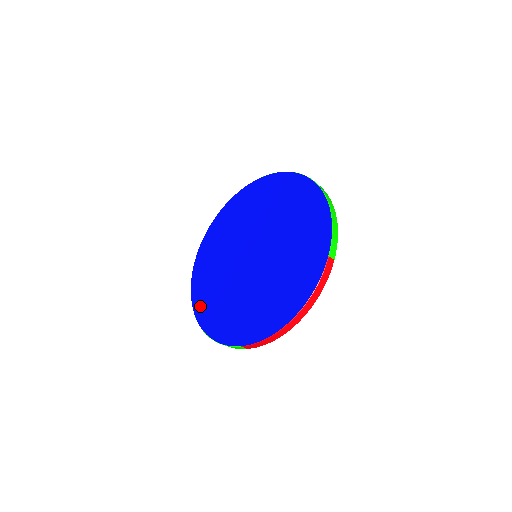
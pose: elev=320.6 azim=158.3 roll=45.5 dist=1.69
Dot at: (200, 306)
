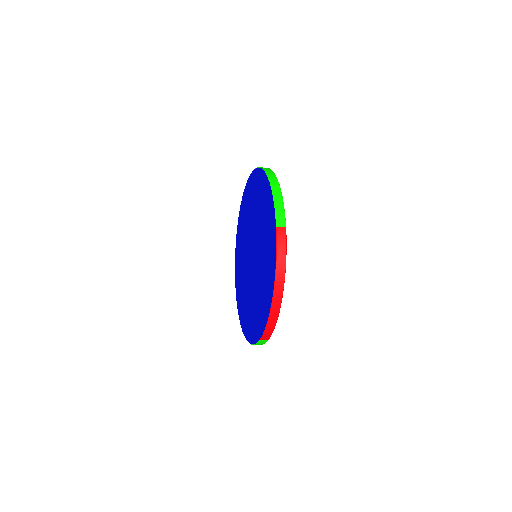
Dot at: (242, 319)
